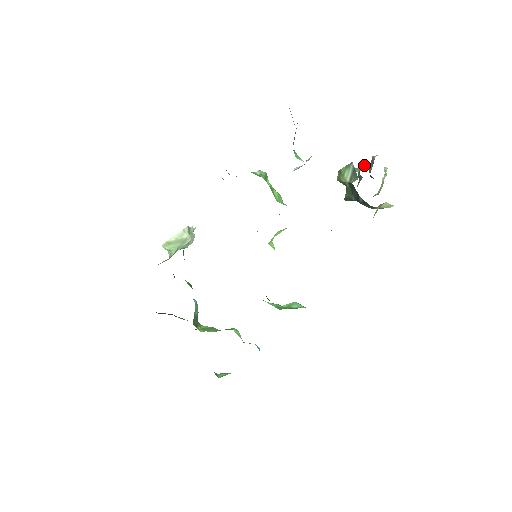
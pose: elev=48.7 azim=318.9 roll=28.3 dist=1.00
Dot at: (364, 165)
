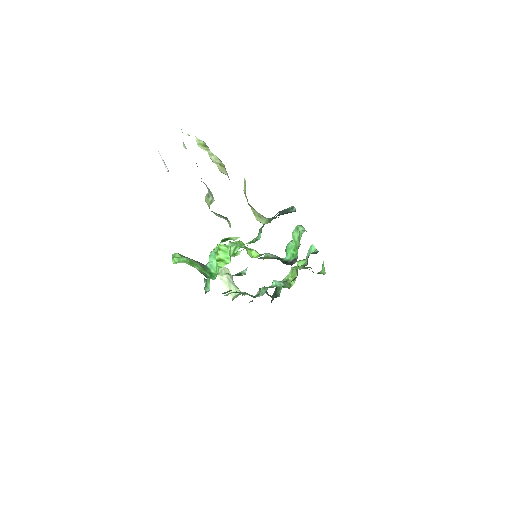
Dot at: occluded
